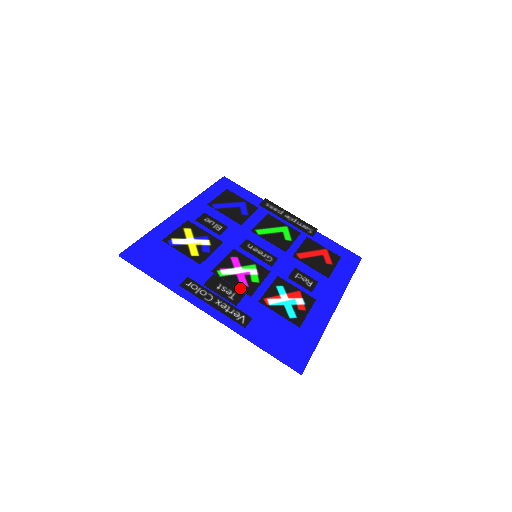
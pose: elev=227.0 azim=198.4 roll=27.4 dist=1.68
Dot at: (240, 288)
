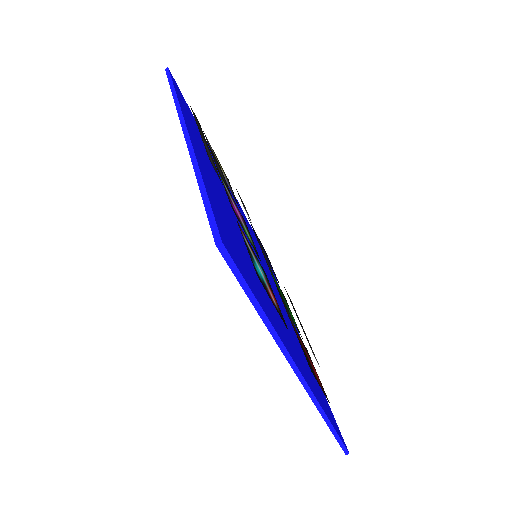
Dot at: occluded
